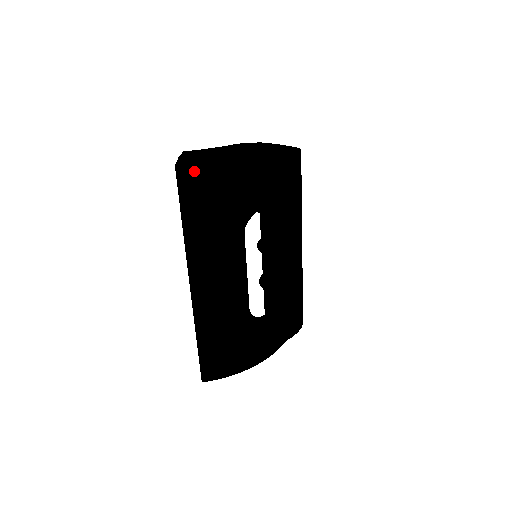
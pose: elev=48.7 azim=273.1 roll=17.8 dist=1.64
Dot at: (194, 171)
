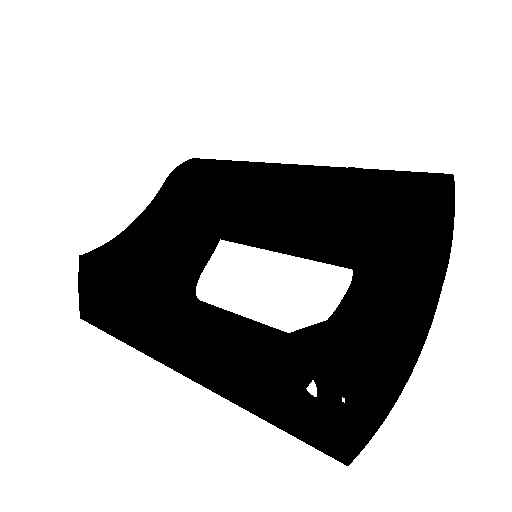
Dot at: occluded
